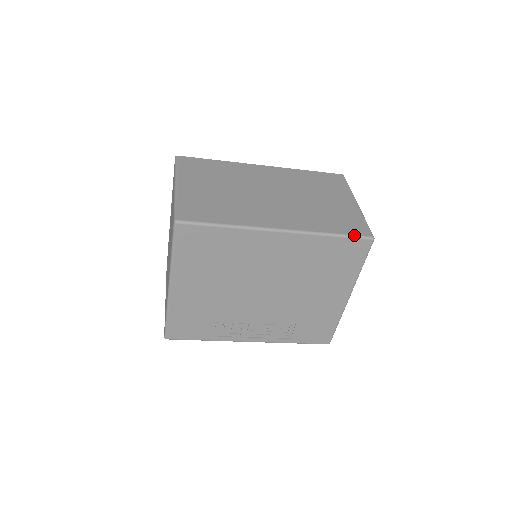
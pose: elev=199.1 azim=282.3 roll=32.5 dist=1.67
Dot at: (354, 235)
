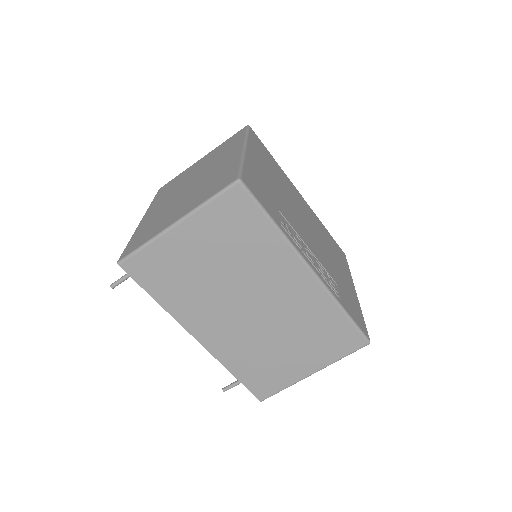
Dot at: occluded
